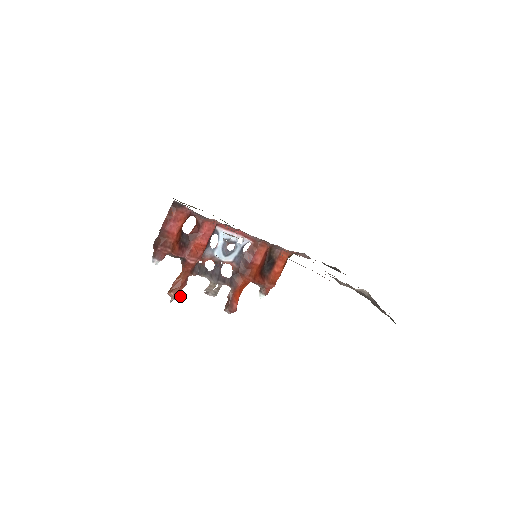
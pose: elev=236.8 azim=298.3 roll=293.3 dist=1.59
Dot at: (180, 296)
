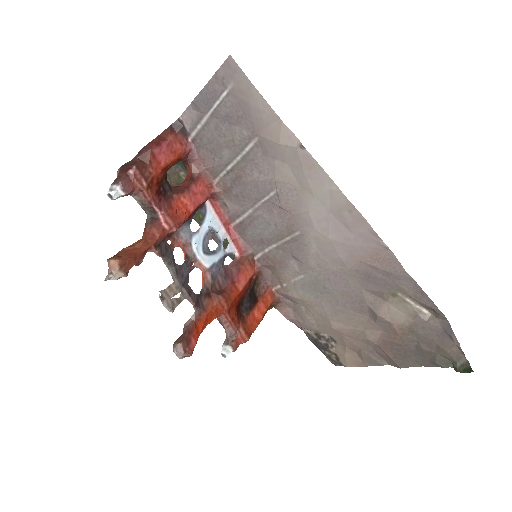
Dot at: (126, 274)
